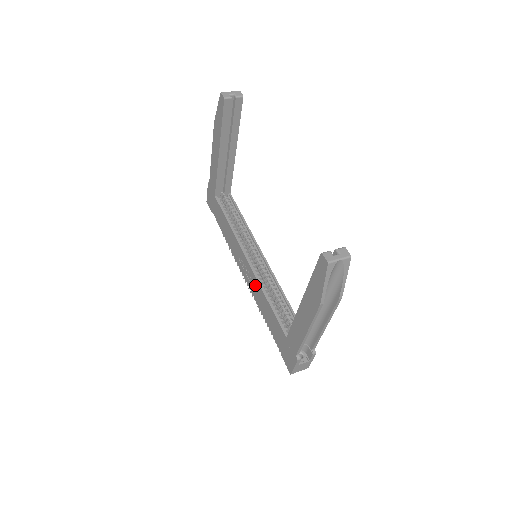
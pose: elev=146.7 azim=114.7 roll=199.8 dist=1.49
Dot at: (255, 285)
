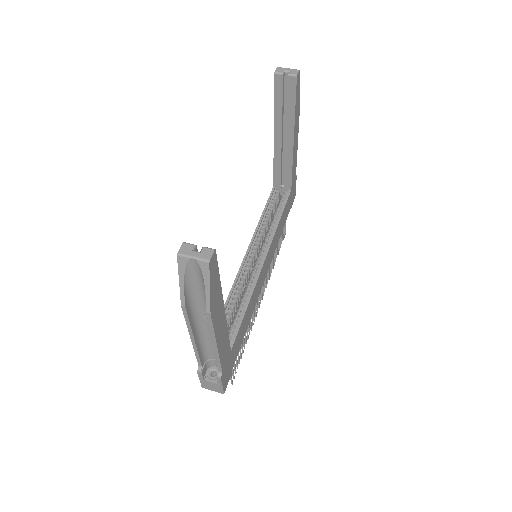
Dot at: occluded
